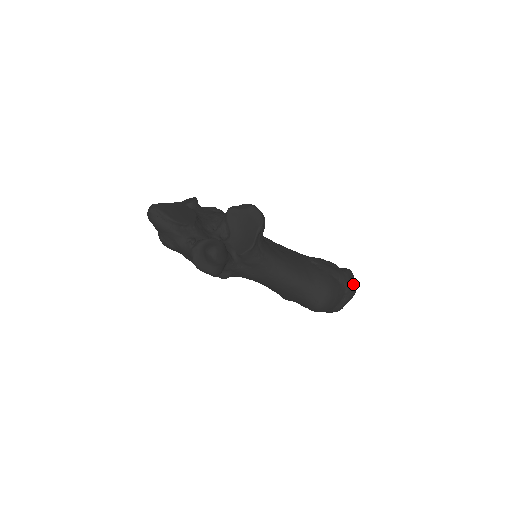
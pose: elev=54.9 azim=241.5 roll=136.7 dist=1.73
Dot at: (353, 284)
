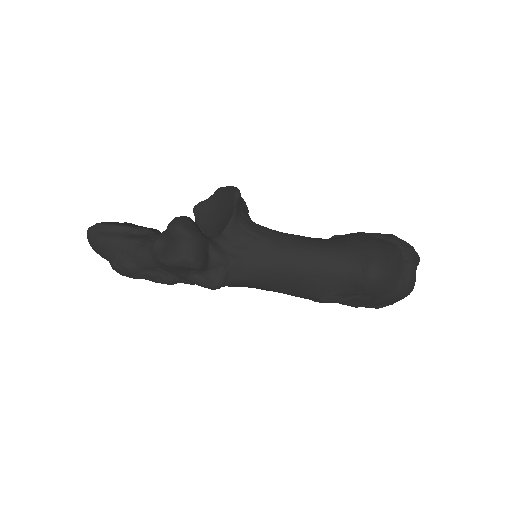
Dot at: (407, 243)
